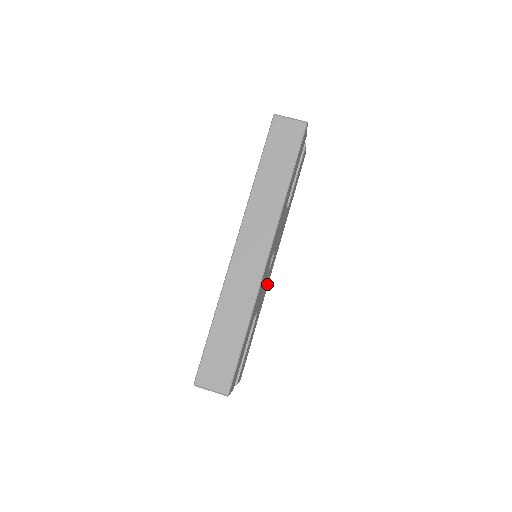
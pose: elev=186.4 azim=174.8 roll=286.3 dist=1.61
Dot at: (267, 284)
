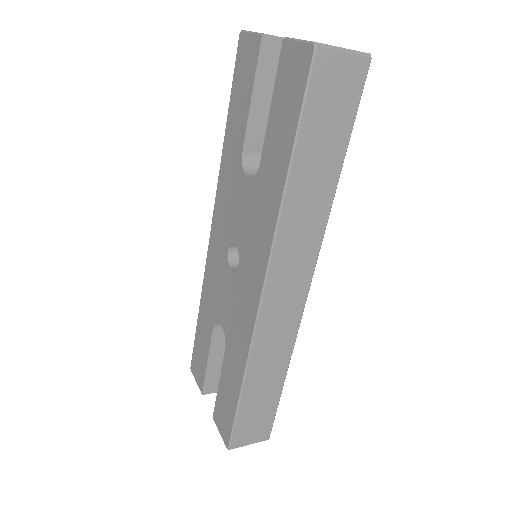
Dot at: occluded
